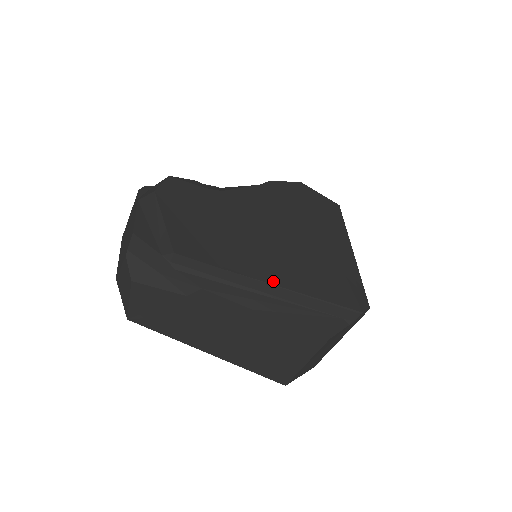
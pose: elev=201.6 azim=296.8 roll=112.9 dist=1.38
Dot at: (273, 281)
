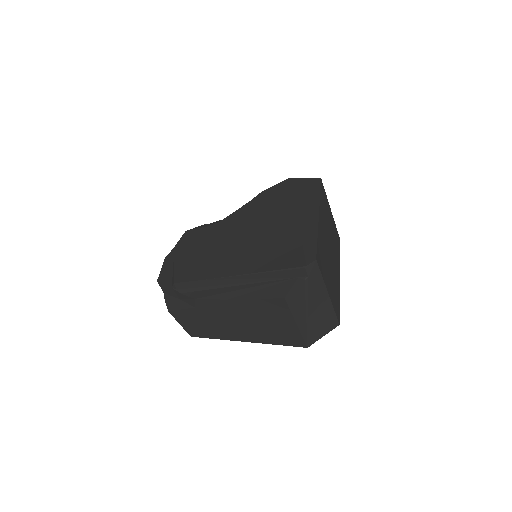
Dot at: (236, 273)
